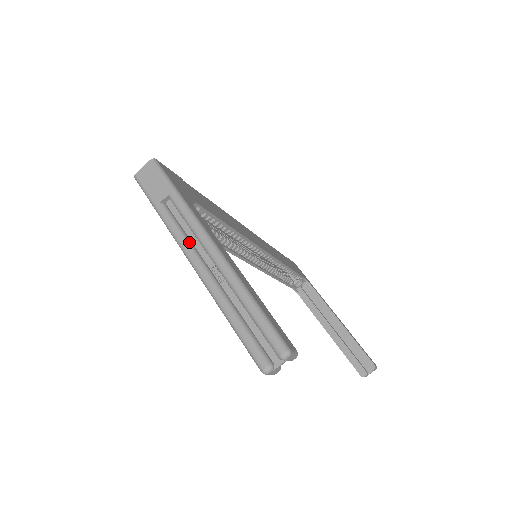
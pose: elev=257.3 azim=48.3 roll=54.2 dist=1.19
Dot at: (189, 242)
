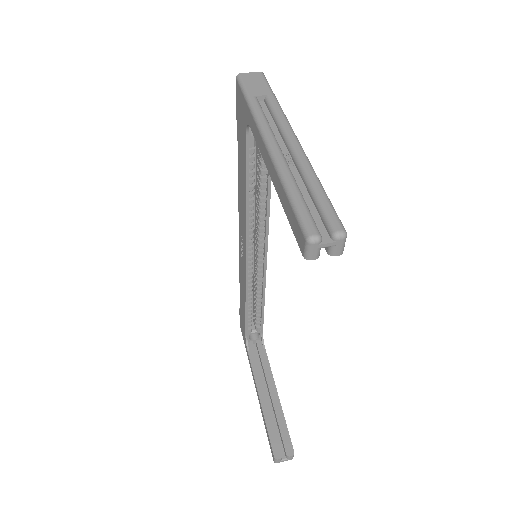
Dot at: (271, 128)
